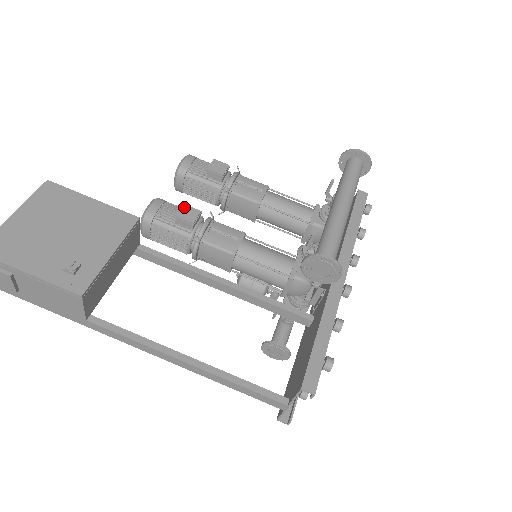
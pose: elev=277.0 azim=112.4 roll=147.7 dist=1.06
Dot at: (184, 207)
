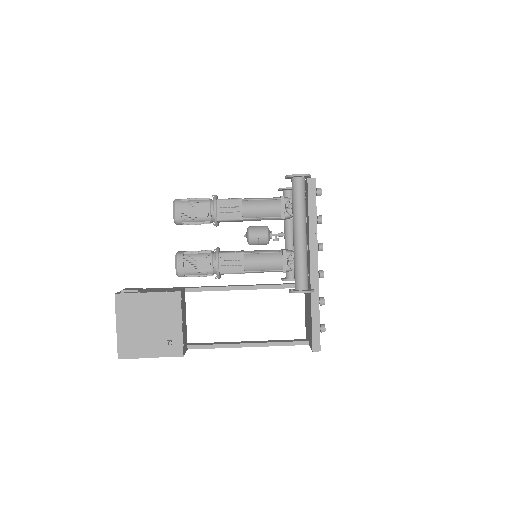
Dot at: (199, 261)
